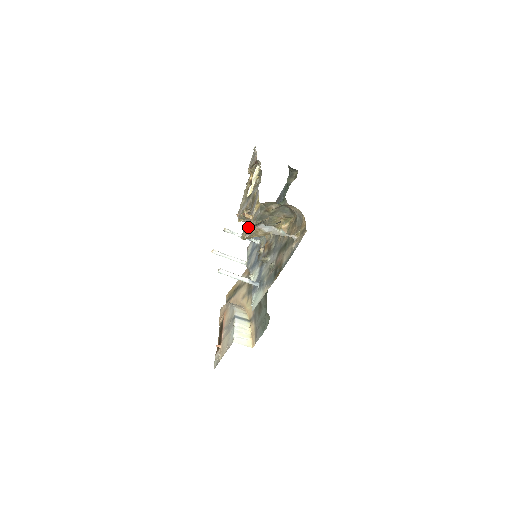
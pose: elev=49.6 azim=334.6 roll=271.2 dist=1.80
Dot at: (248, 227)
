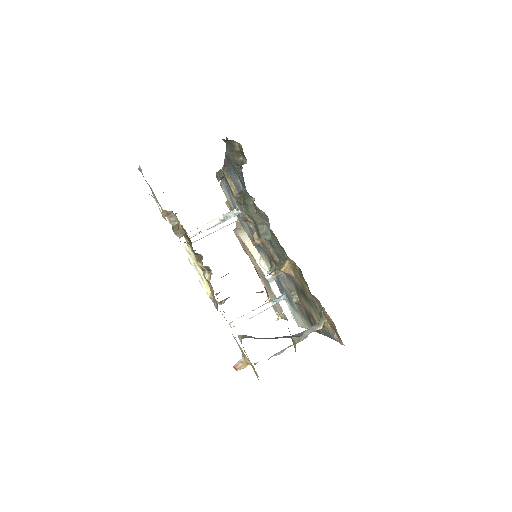
Dot at: occluded
